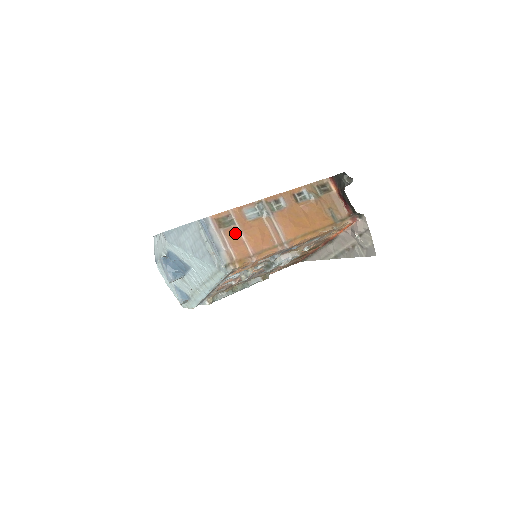
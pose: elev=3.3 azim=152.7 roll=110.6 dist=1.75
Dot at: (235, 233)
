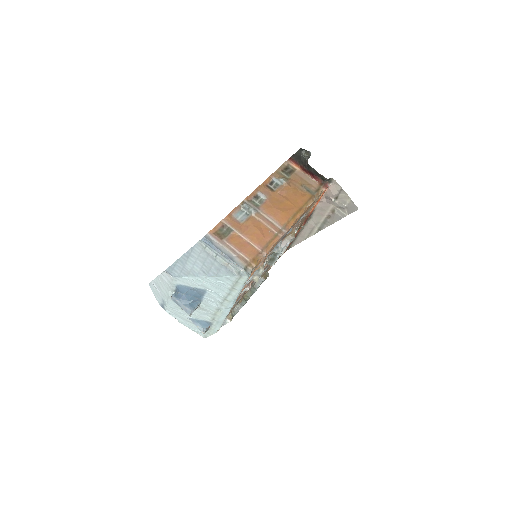
Dot at: (237, 238)
